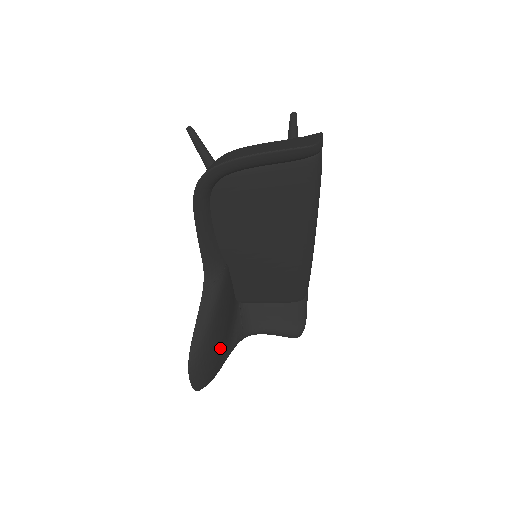
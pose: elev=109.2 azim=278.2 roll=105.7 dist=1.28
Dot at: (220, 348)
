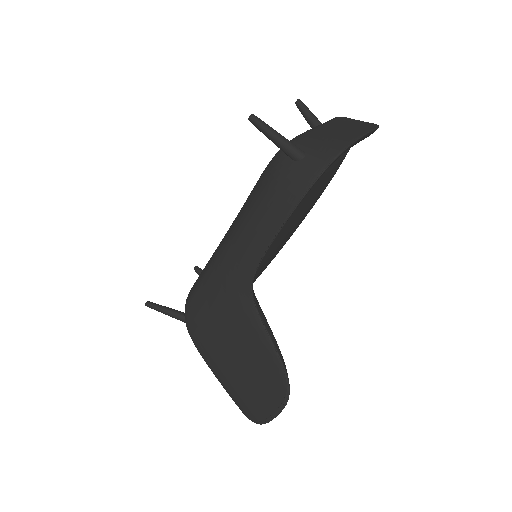
Dot at: occluded
